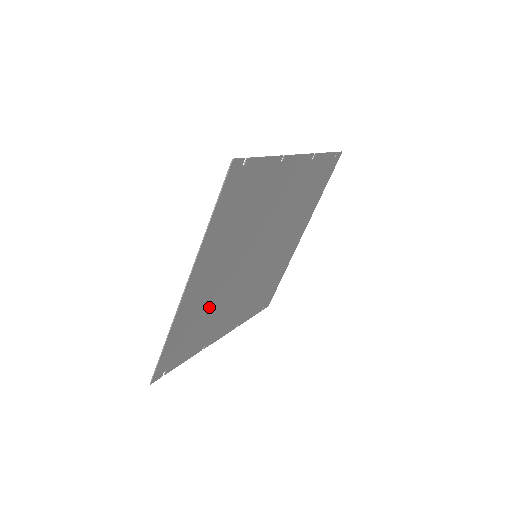
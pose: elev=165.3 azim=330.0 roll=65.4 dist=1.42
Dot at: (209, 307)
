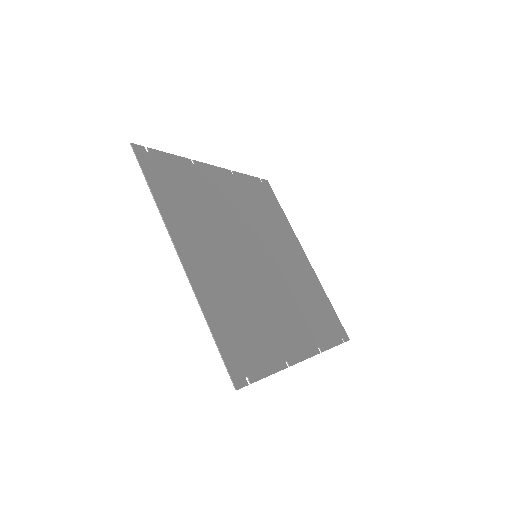
Dot at: (241, 300)
